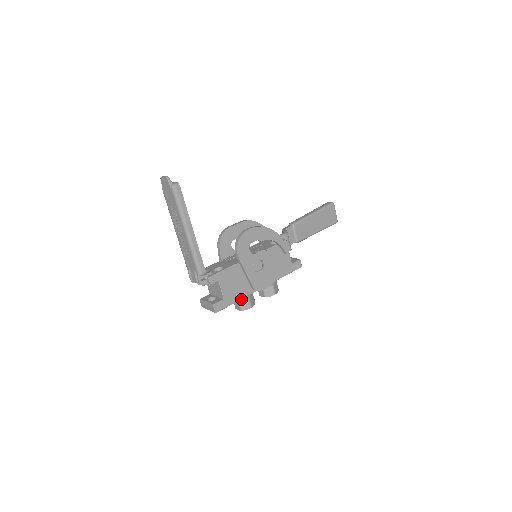
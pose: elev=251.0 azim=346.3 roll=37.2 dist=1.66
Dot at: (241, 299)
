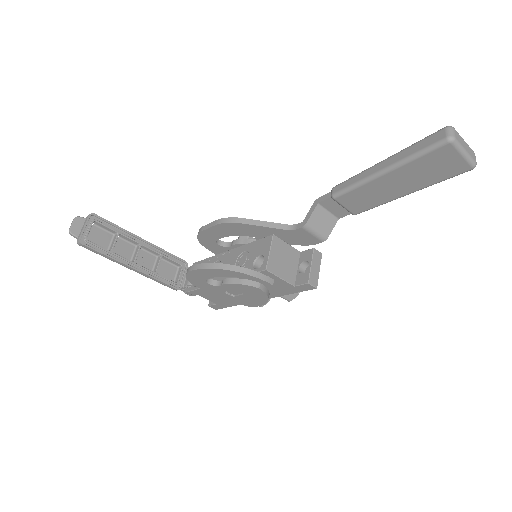
Dot at: occluded
